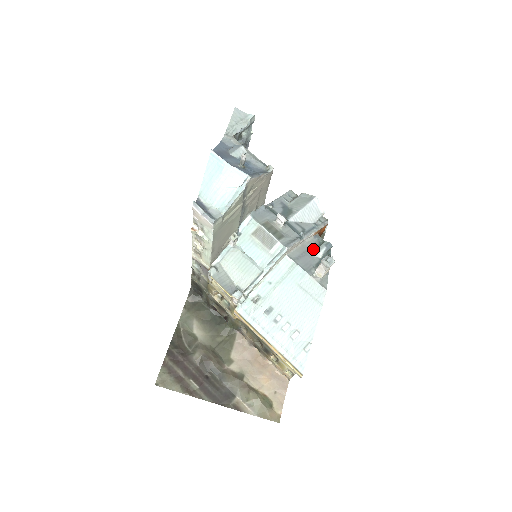
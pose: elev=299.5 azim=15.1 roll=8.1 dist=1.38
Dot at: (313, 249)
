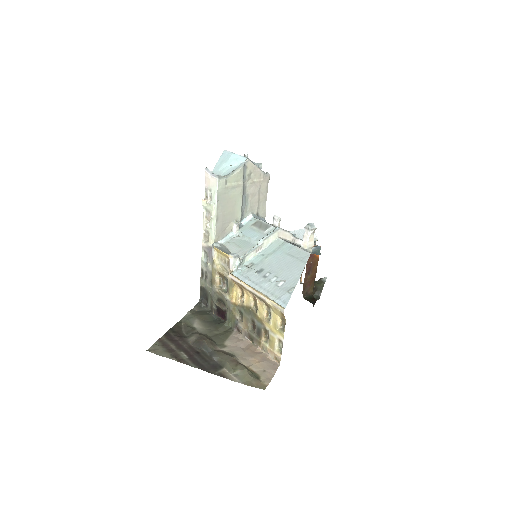
Dot at: occluded
